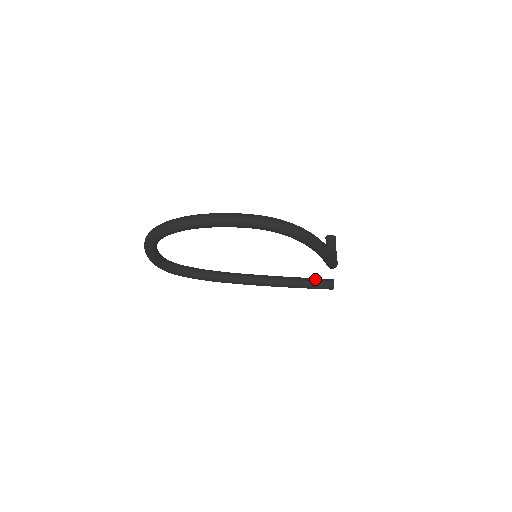
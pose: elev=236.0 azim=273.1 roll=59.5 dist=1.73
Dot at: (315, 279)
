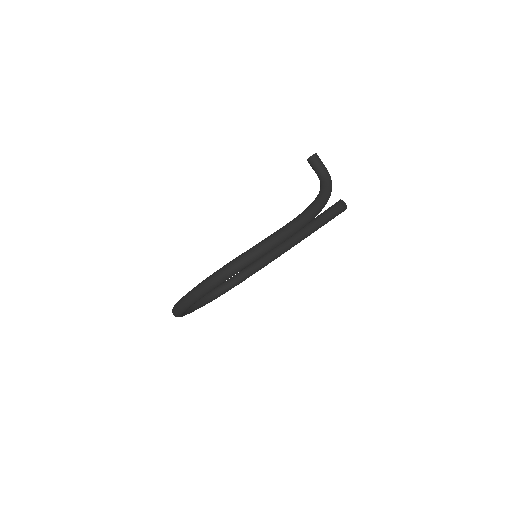
Dot at: (324, 214)
